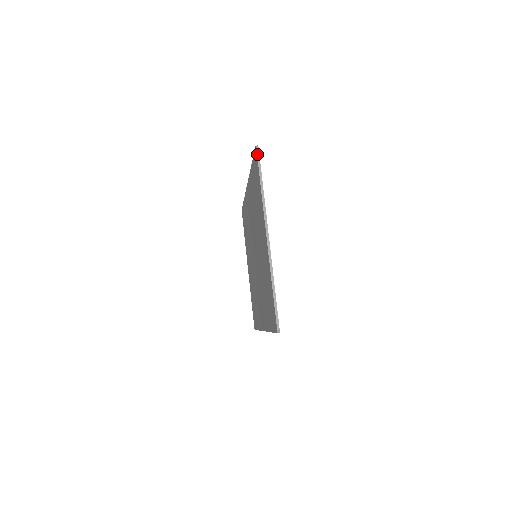
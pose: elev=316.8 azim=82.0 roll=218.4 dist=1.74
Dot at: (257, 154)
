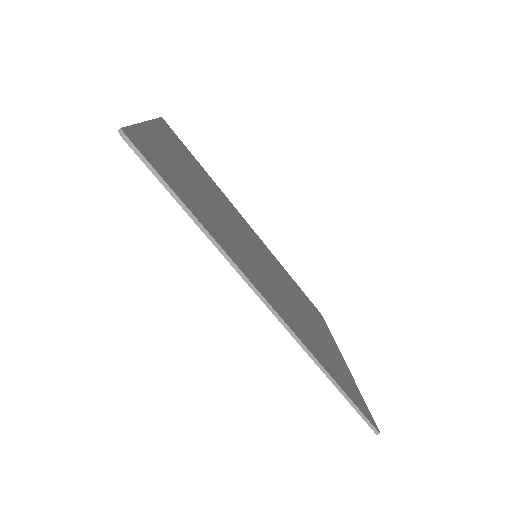
Dot at: occluded
